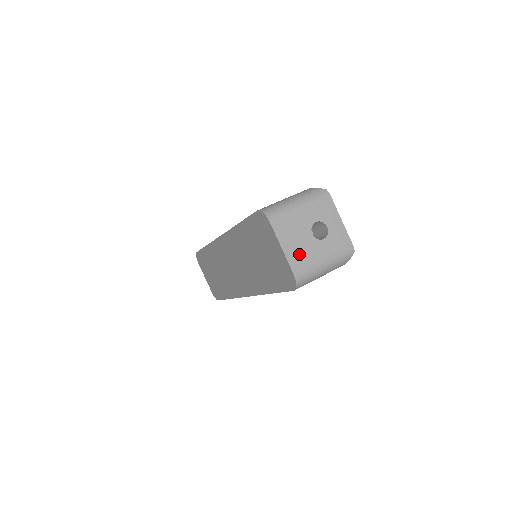
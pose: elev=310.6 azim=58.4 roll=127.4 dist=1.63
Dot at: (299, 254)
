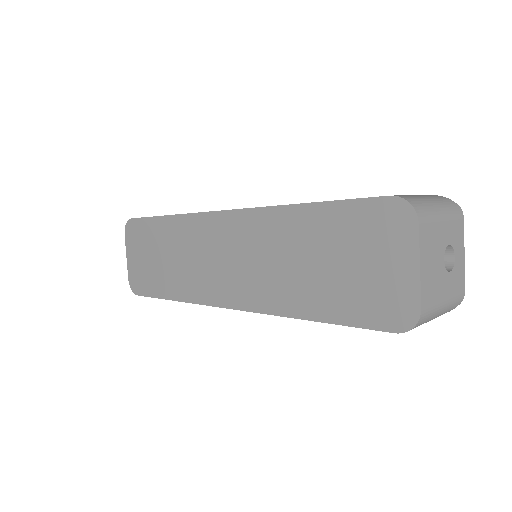
Dot at: (430, 283)
